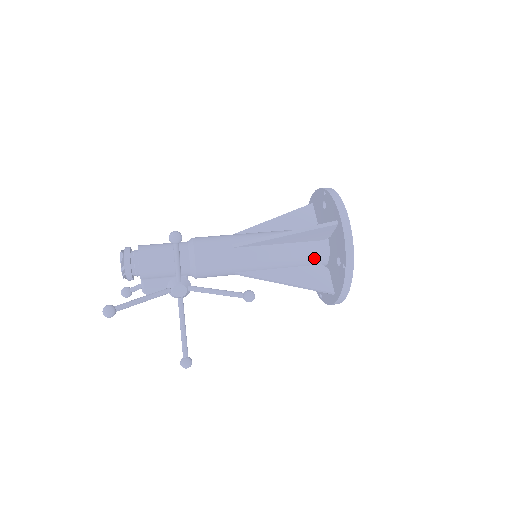
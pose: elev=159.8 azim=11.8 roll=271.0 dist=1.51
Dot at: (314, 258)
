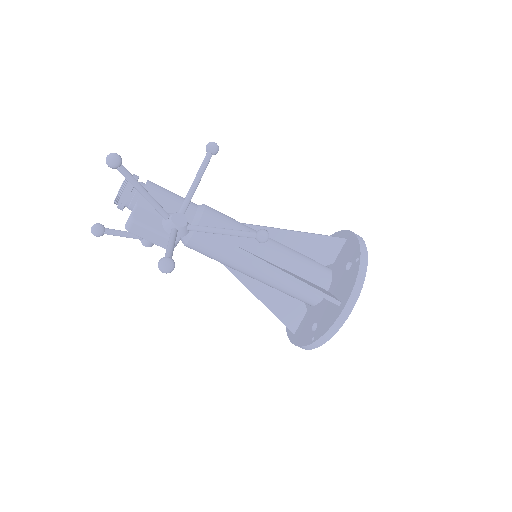
Dot at: (317, 274)
